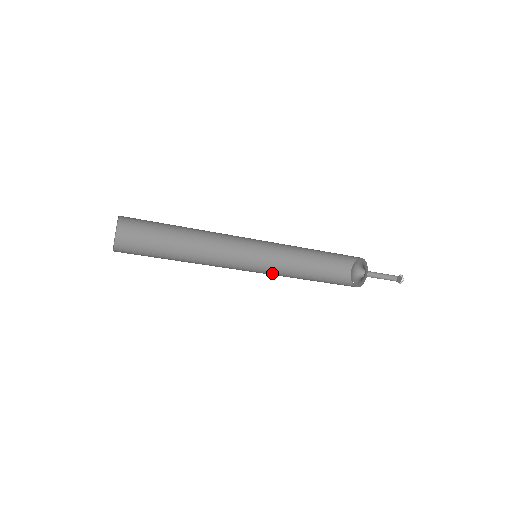
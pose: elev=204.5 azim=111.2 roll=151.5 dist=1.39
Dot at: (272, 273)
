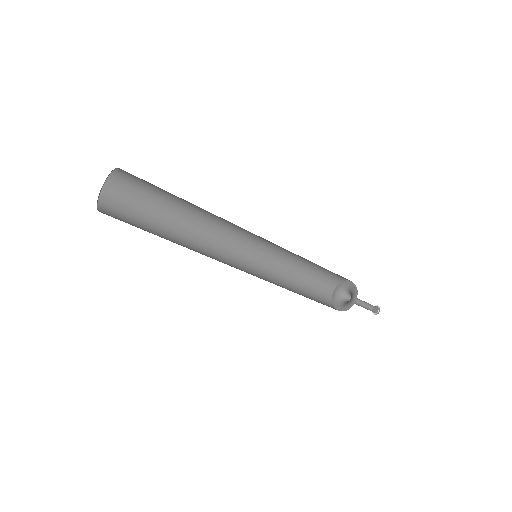
Dot at: (264, 277)
